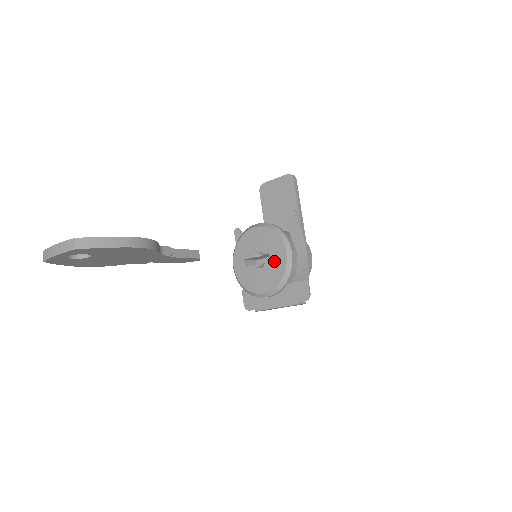
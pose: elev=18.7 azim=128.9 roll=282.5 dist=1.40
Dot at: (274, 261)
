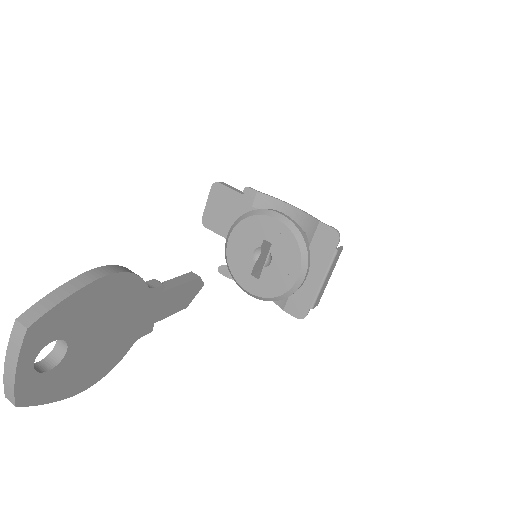
Dot at: (275, 239)
